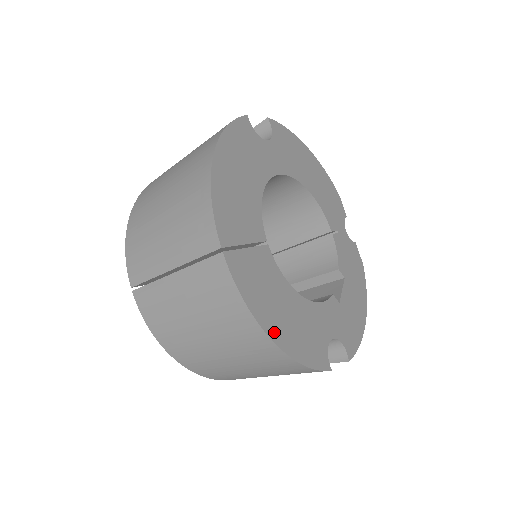
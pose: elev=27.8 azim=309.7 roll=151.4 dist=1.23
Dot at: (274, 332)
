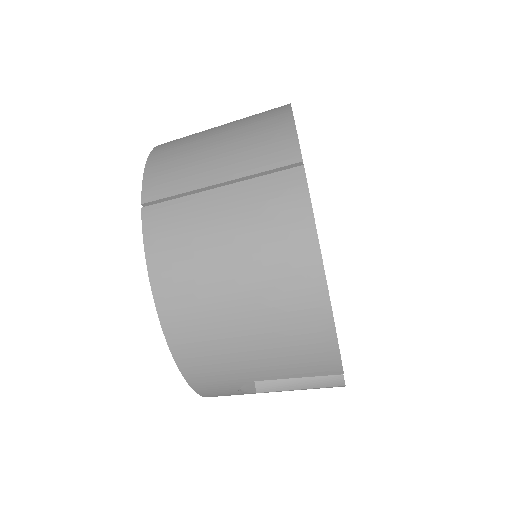
Dot at: occluded
